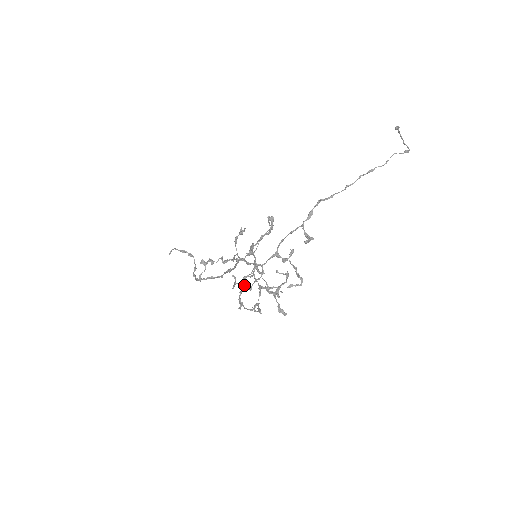
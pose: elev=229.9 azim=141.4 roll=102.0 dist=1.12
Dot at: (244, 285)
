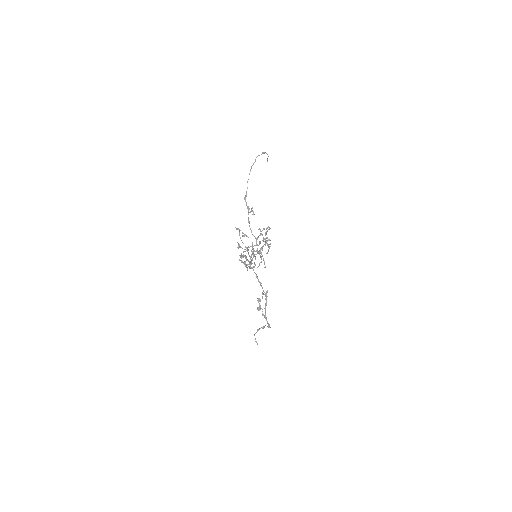
Dot at: (246, 256)
